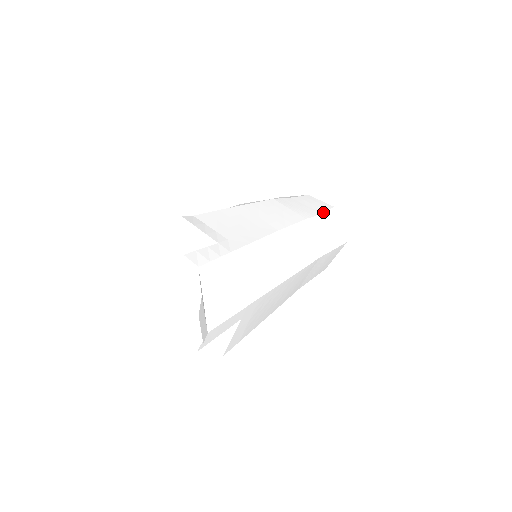
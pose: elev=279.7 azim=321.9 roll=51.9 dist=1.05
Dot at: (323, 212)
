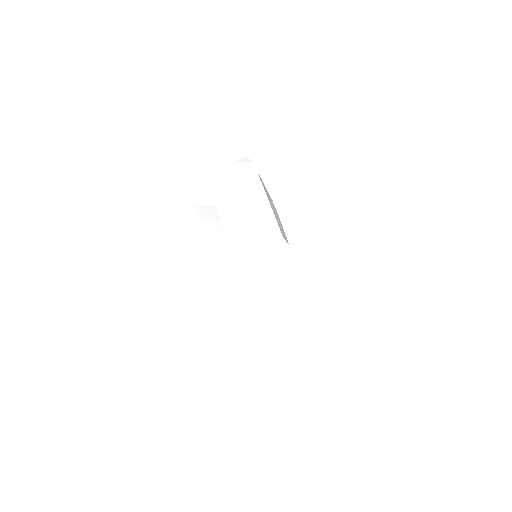
Dot at: occluded
